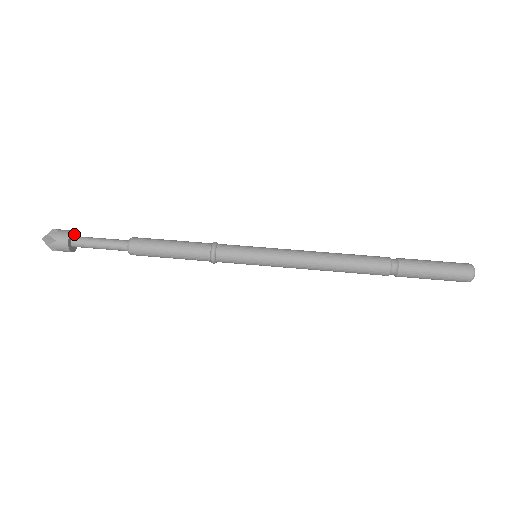
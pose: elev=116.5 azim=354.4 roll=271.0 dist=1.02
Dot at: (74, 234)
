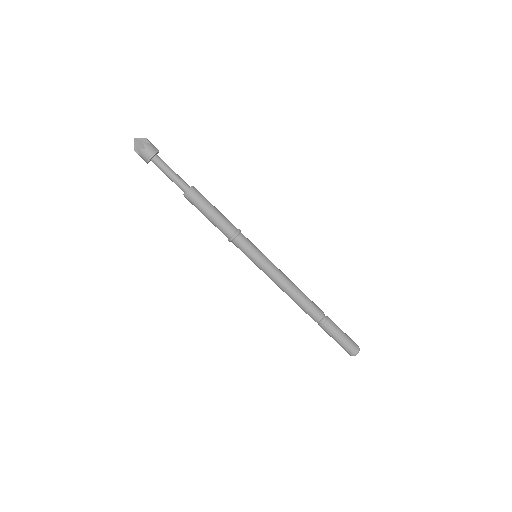
Dot at: occluded
